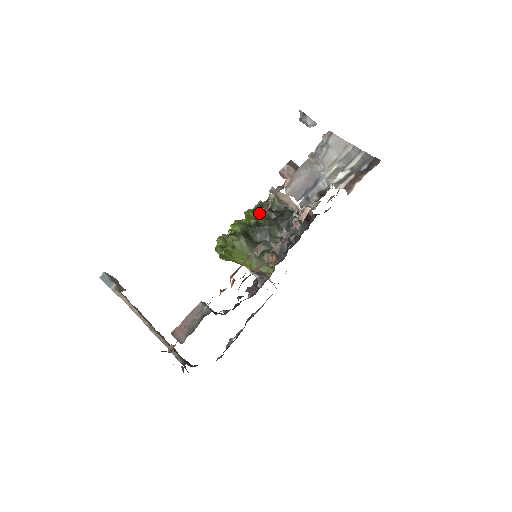
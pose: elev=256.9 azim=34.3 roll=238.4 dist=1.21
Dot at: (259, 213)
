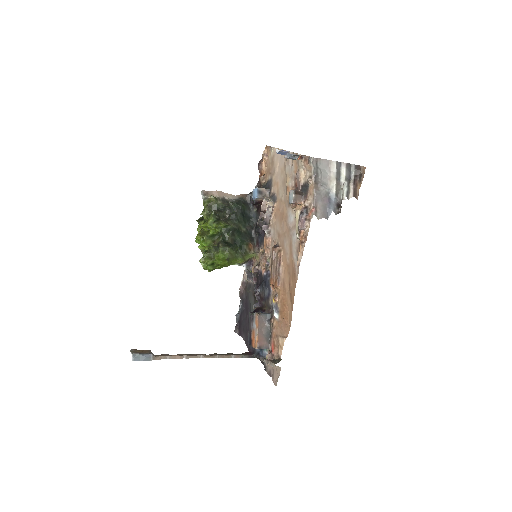
Dot at: (222, 221)
